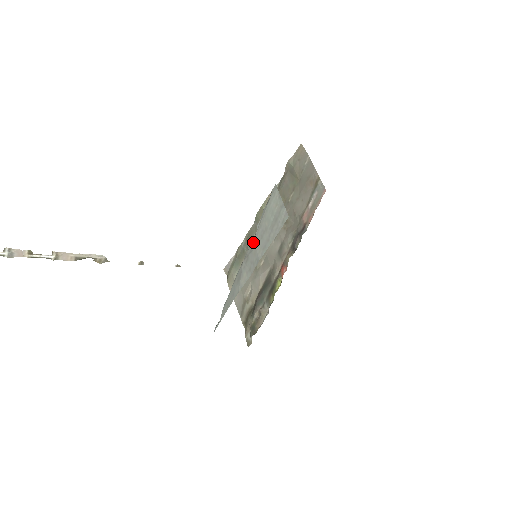
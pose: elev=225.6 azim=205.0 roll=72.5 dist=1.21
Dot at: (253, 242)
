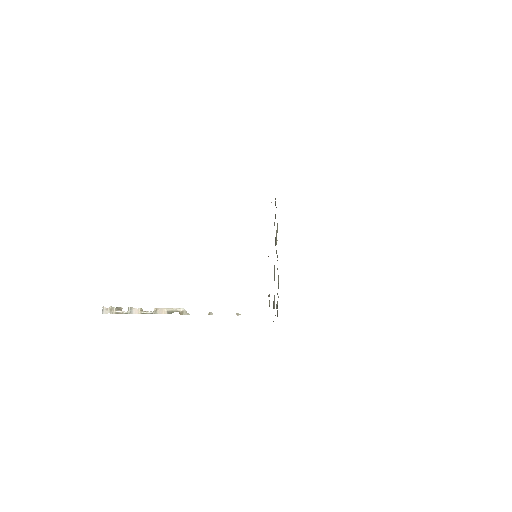
Dot at: occluded
